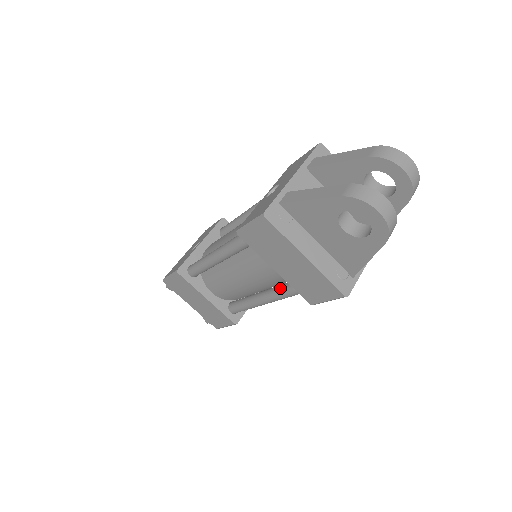
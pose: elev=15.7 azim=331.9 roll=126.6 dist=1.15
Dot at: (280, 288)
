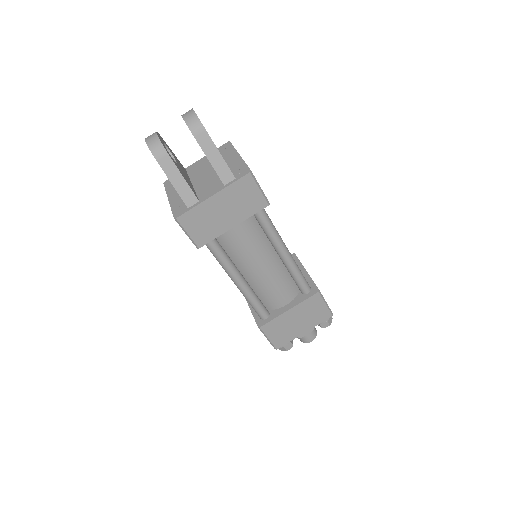
Dot at: occluded
